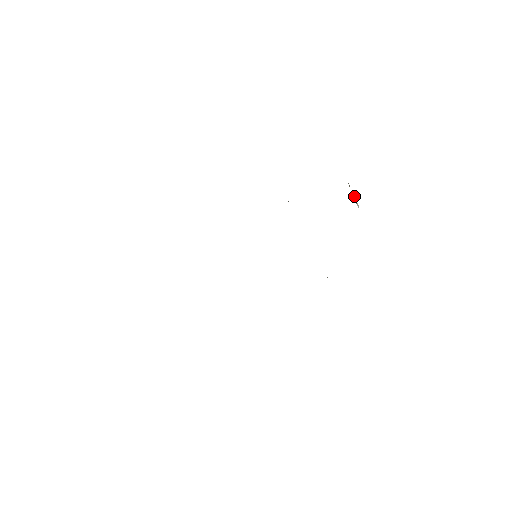
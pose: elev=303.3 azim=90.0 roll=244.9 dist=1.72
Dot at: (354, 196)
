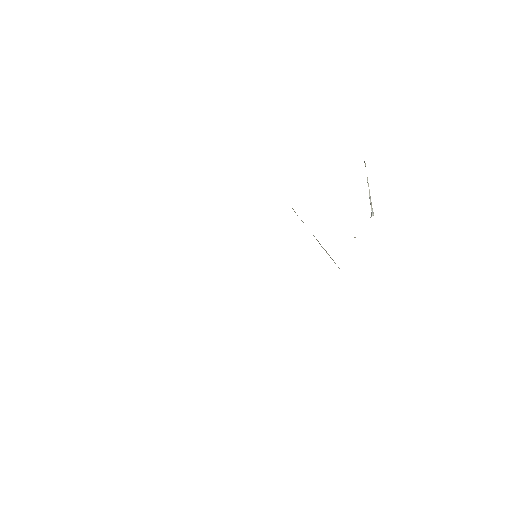
Dot at: occluded
